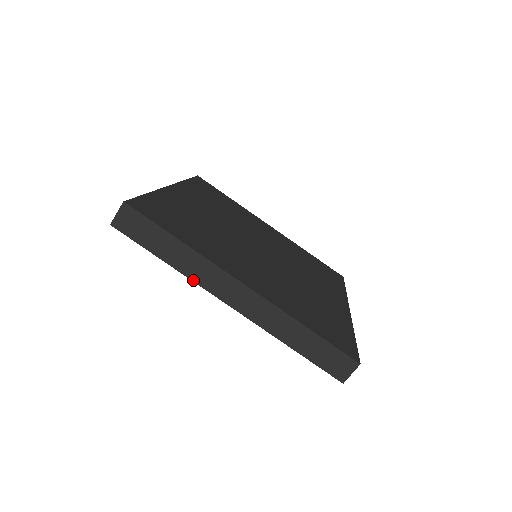
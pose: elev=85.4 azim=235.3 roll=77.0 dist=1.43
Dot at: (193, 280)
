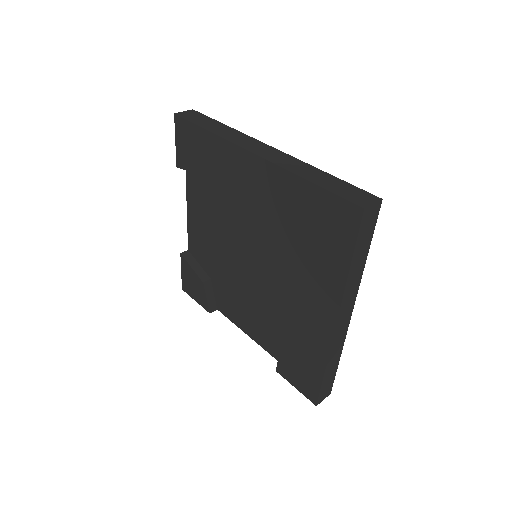
Dot at: (227, 139)
